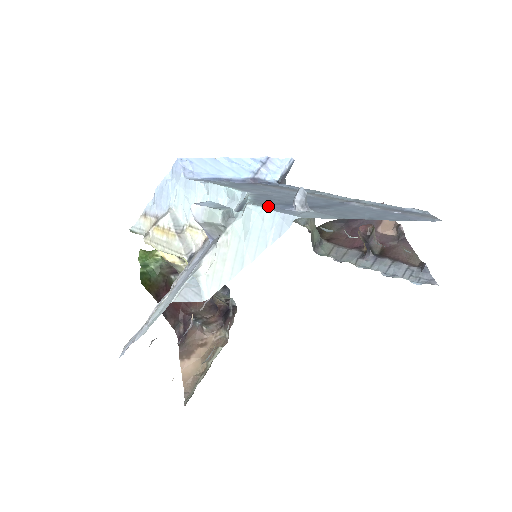
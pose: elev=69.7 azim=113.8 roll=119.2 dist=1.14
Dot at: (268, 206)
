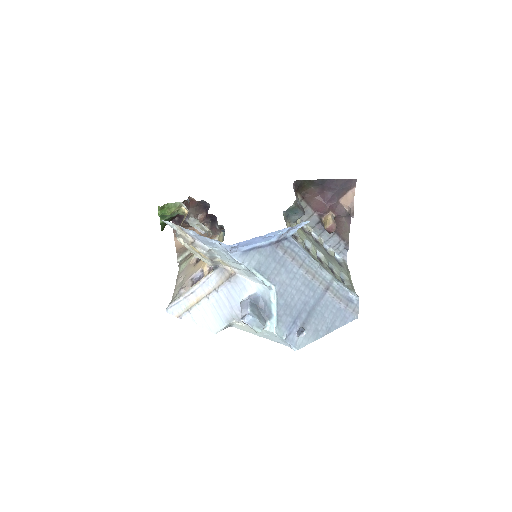
Dot at: (285, 340)
